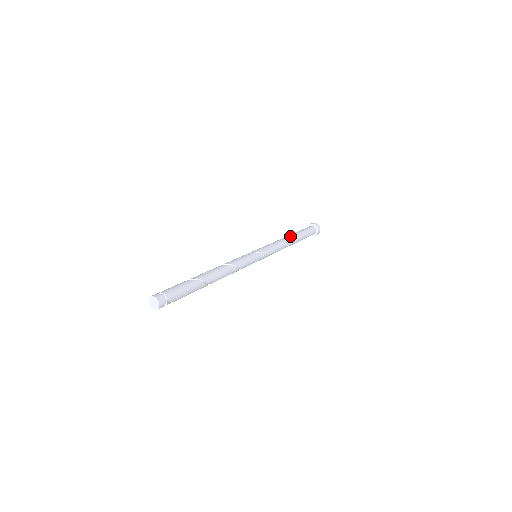
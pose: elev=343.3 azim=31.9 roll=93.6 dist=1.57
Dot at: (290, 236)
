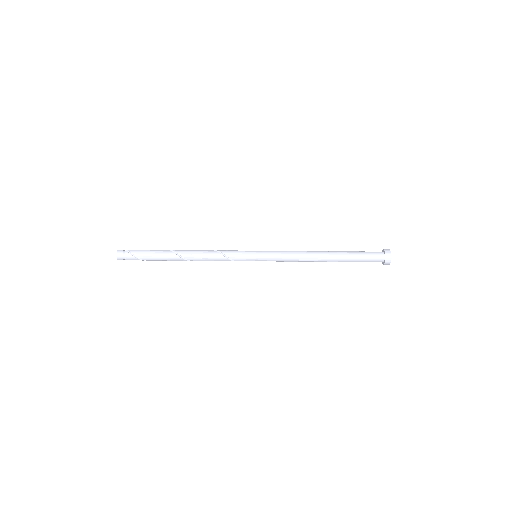
Dot at: occluded
